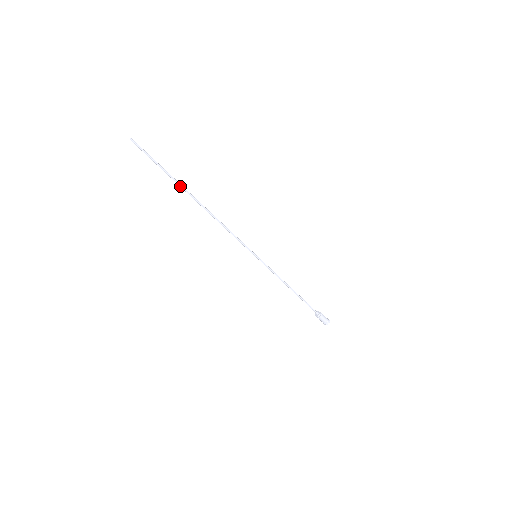
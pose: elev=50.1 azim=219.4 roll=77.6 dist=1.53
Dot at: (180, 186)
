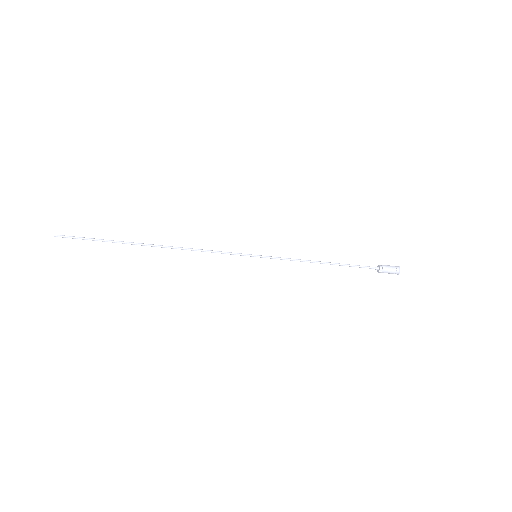
Dot at: occluded
